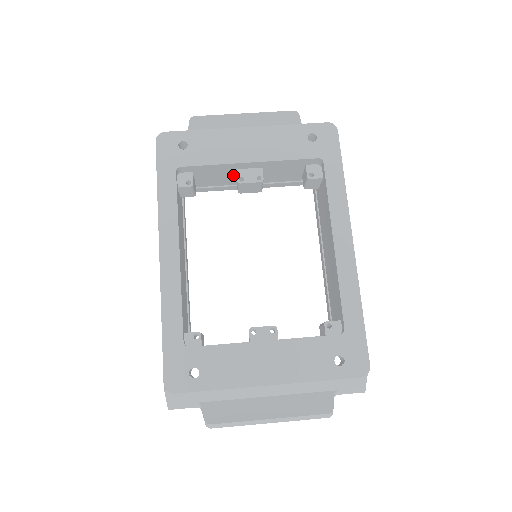
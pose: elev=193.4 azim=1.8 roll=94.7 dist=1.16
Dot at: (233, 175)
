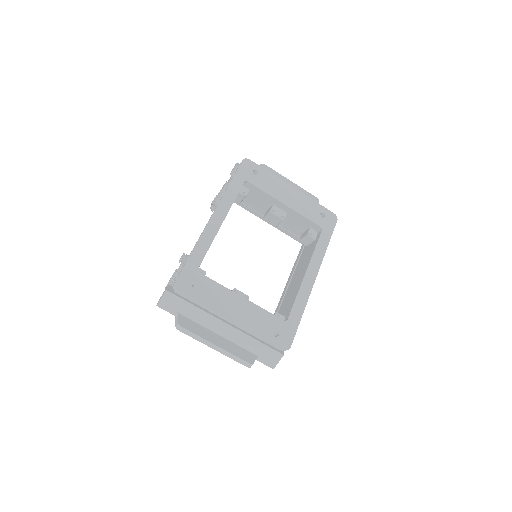
Dot at: (268, 207)
